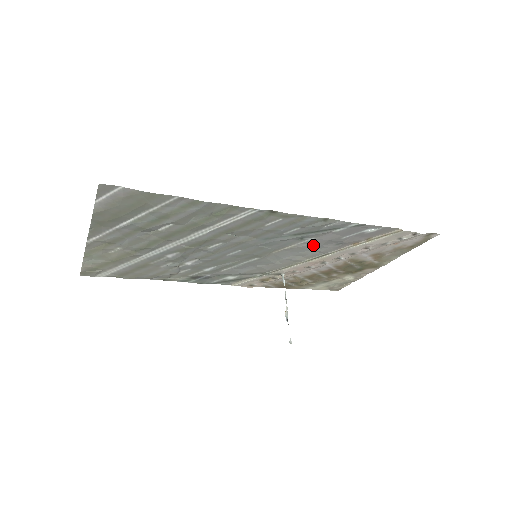
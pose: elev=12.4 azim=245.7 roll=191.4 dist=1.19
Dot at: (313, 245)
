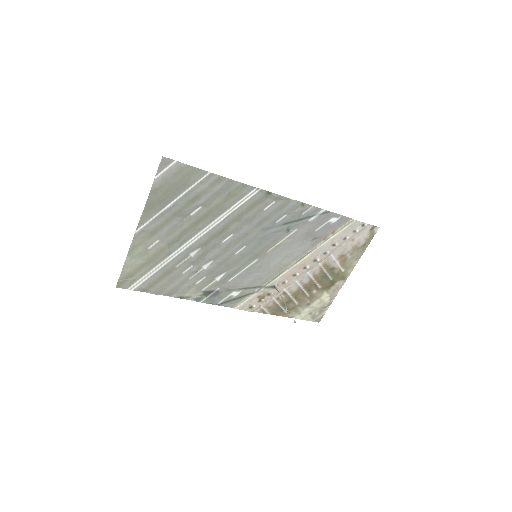
Dot at: (296, 240)
